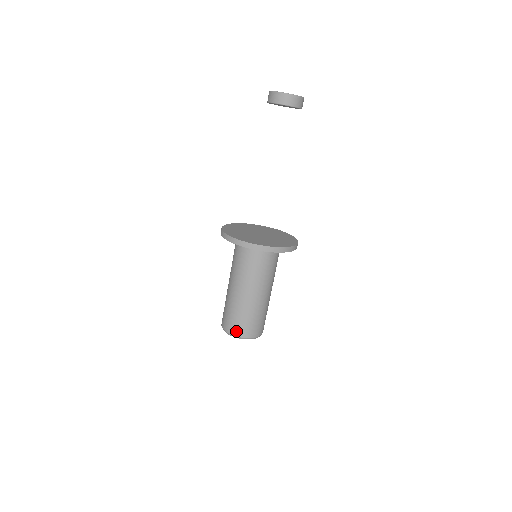
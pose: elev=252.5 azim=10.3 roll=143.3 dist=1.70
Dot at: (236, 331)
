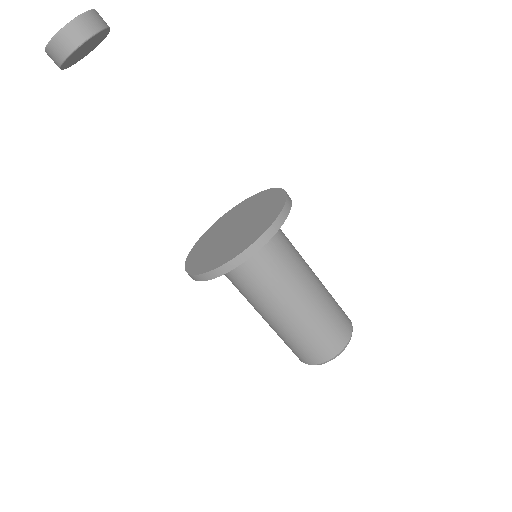
Dot at: (316, 358)
